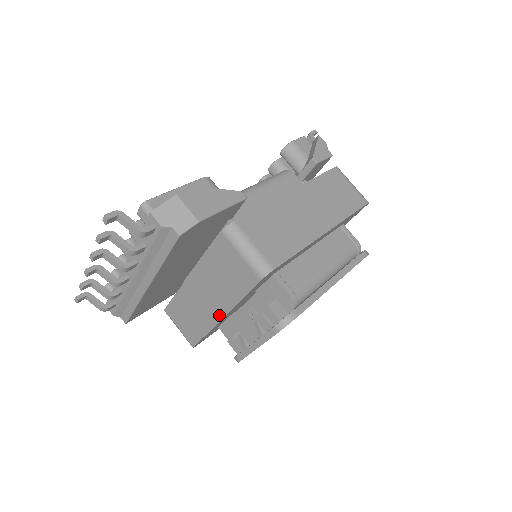
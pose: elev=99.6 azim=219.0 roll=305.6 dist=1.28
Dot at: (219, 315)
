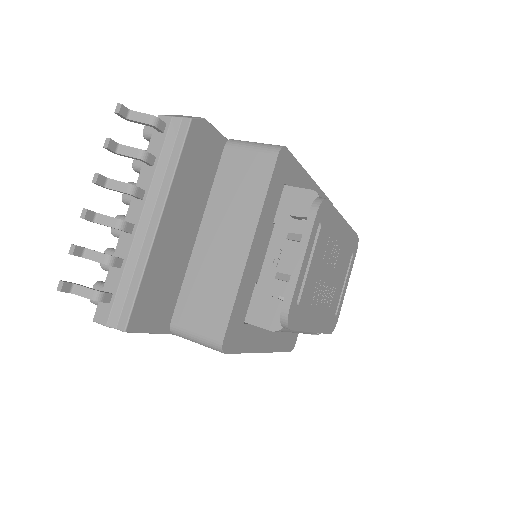
Dot at: (246, 246)
